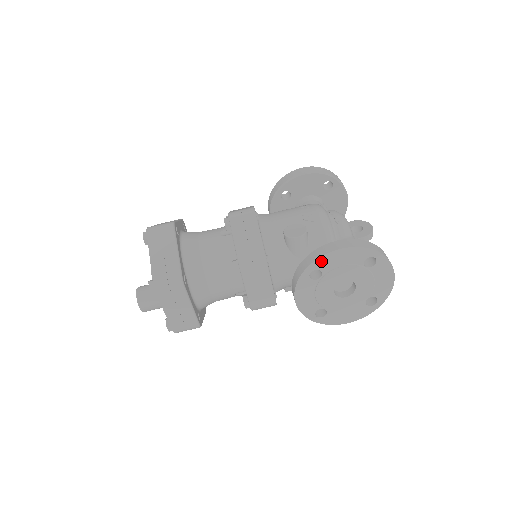
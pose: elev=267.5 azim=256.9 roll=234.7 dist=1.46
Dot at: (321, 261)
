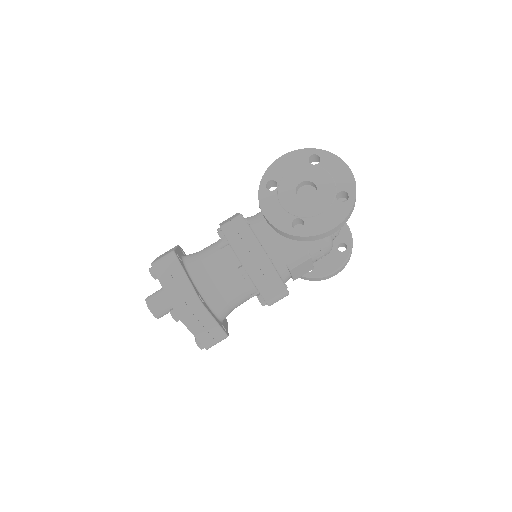
Dot at: (270, 172)
